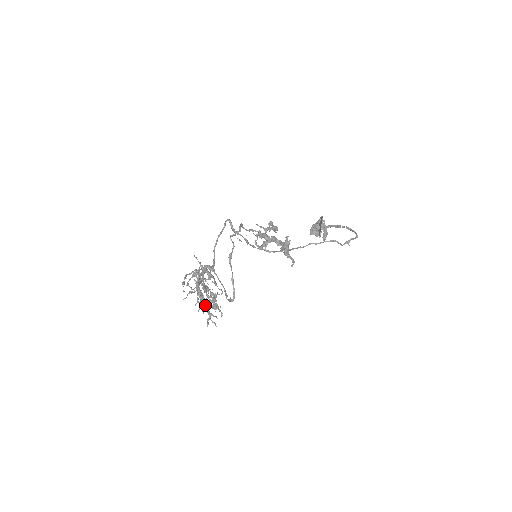
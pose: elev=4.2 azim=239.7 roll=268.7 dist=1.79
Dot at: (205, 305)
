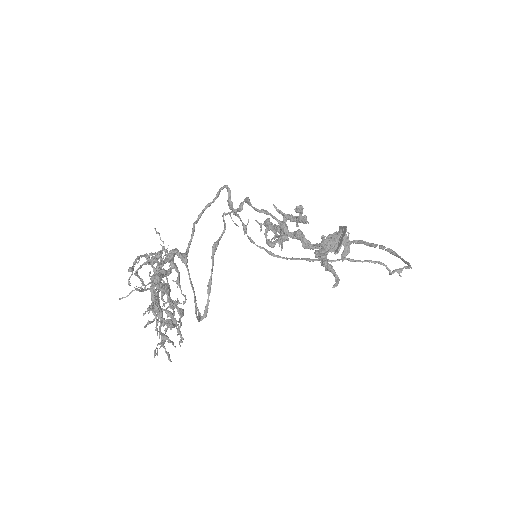
Dot at: (161, 318)
